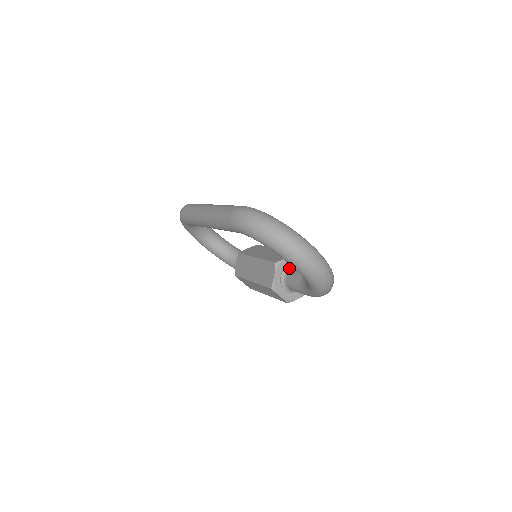
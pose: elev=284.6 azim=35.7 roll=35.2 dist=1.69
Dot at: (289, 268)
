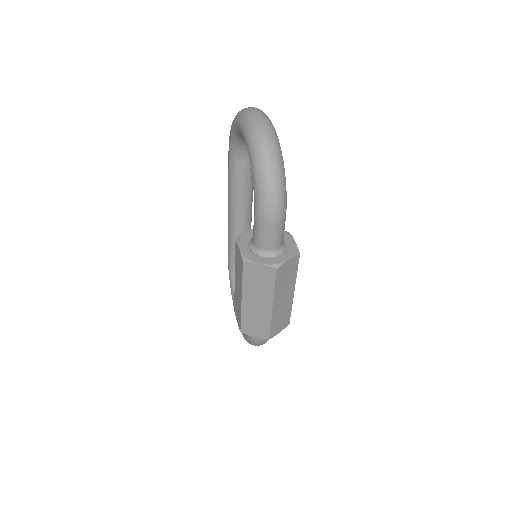
Dot at: occluded
